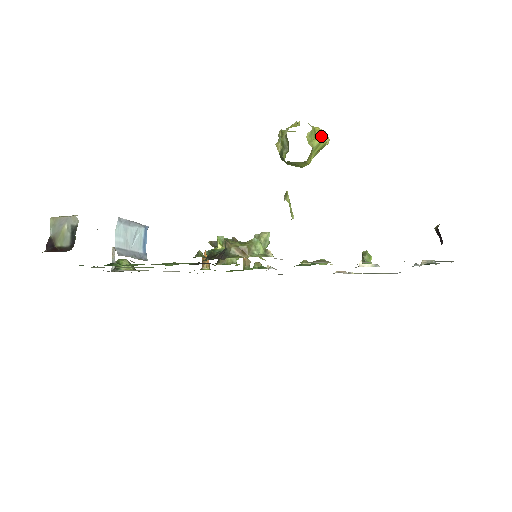
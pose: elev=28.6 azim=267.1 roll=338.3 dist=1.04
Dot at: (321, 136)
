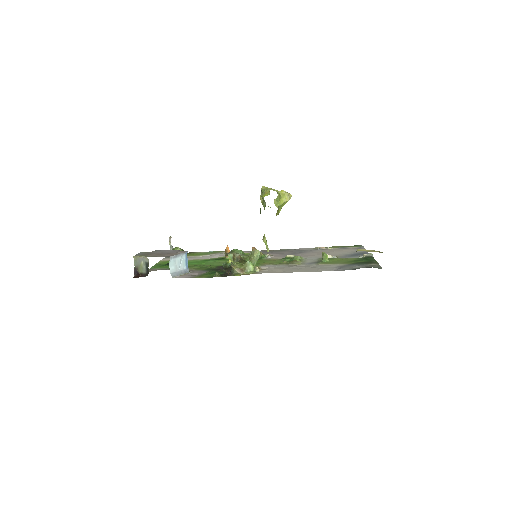
Dot at: (284, 198)
